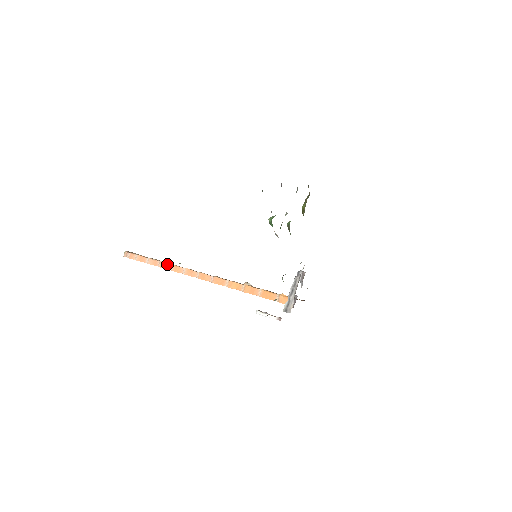
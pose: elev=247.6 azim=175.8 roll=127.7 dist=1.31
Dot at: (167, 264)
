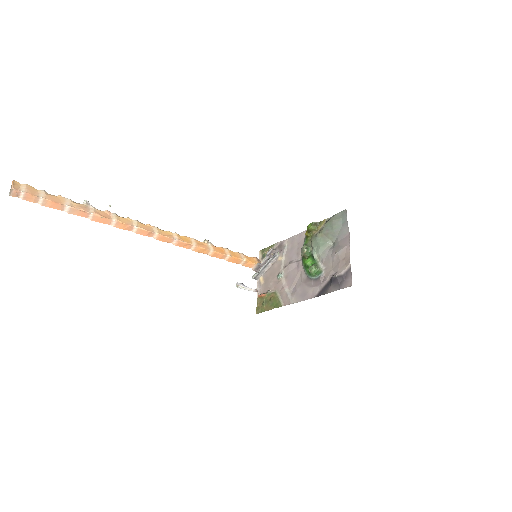
Dot at: (106, 219)
